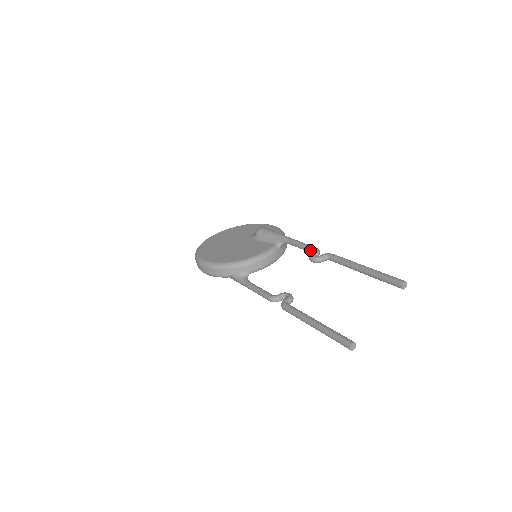
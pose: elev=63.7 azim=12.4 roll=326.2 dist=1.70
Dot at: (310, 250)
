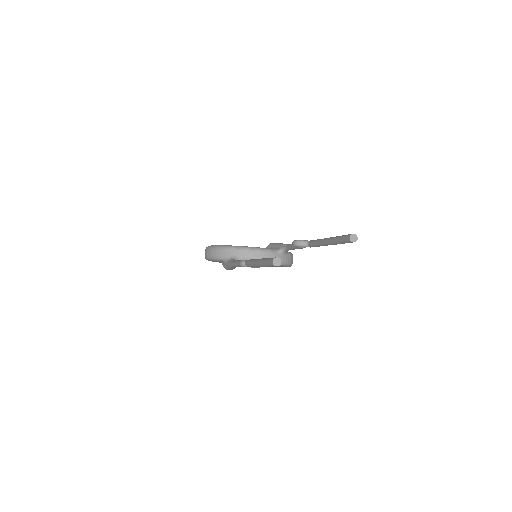
Dot at: occluded
